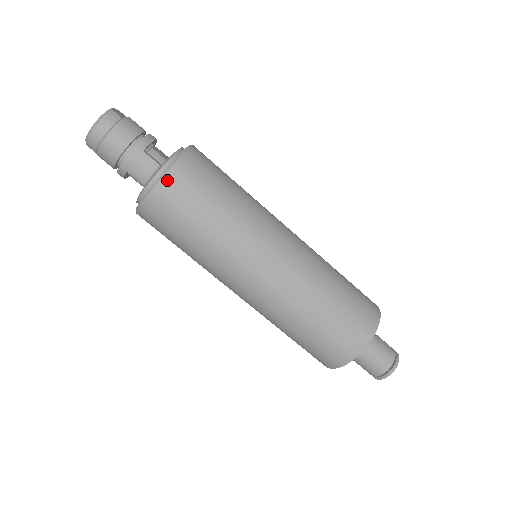
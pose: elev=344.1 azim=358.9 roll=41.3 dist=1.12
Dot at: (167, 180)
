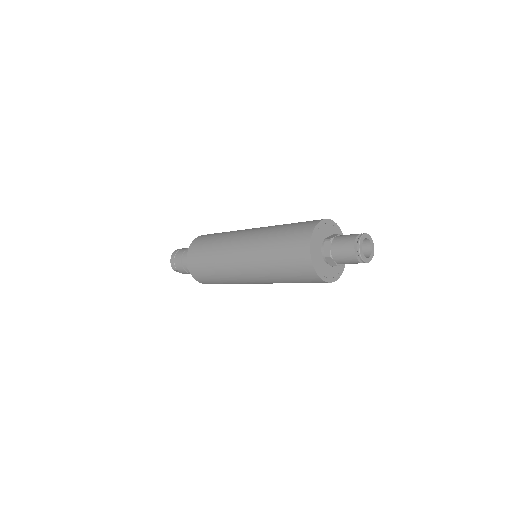
Dot at: (191, 247)
